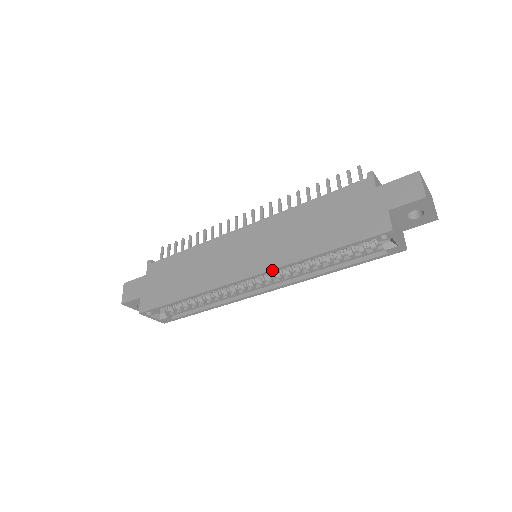
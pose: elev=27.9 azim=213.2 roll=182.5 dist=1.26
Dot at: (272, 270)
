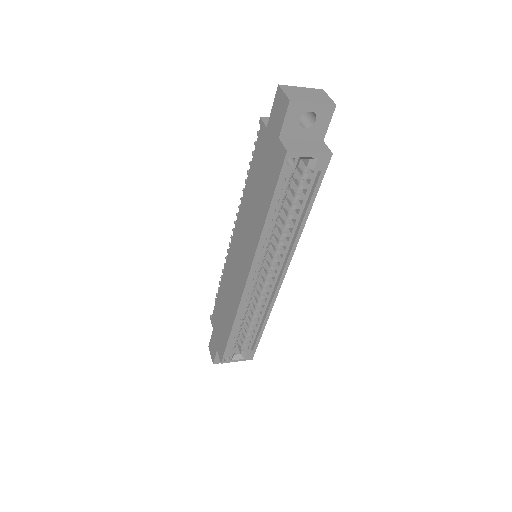
Dot at: (254, 259)
